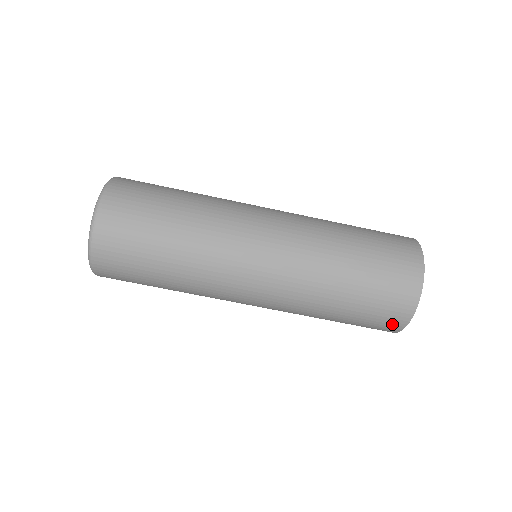
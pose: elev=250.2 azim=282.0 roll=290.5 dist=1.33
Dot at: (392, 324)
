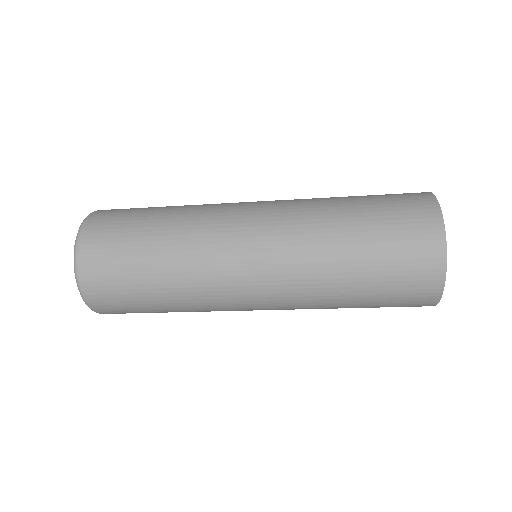
Dot at: (424, 296)
